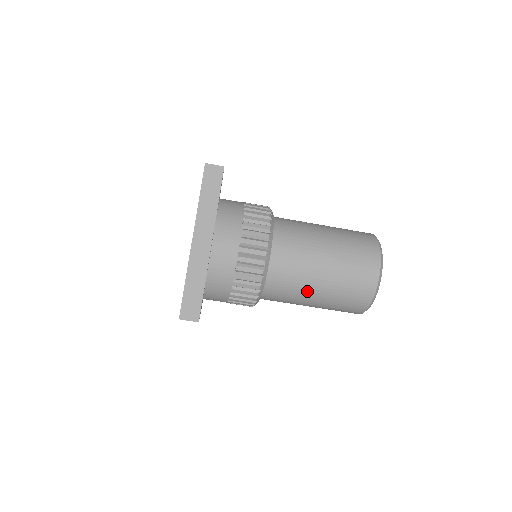
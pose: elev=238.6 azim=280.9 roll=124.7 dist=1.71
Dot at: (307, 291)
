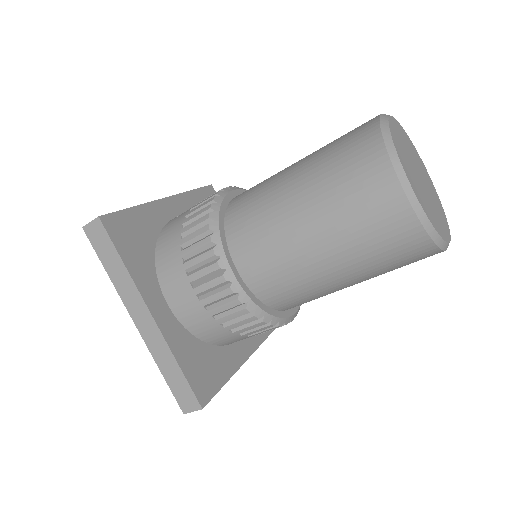
Dot at: (322, 281)
